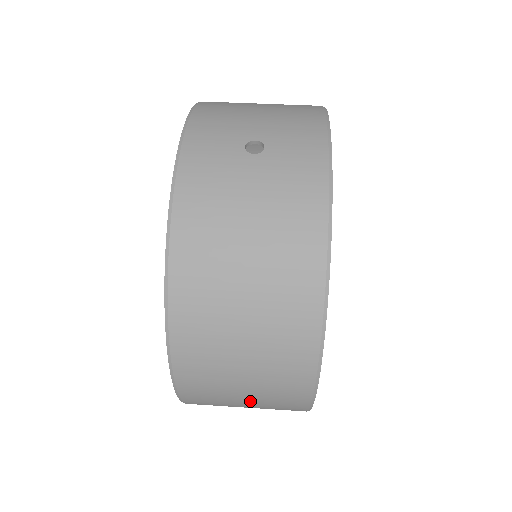
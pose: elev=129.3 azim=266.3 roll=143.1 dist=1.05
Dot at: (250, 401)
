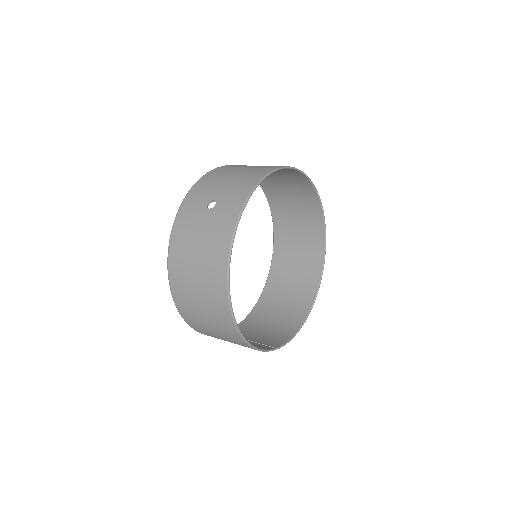
Dot at: (222, 338)
